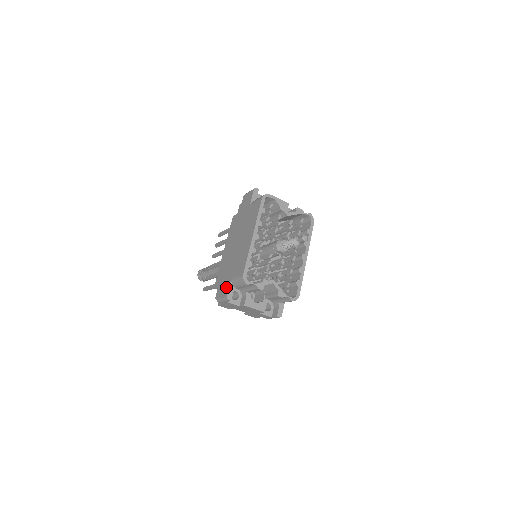
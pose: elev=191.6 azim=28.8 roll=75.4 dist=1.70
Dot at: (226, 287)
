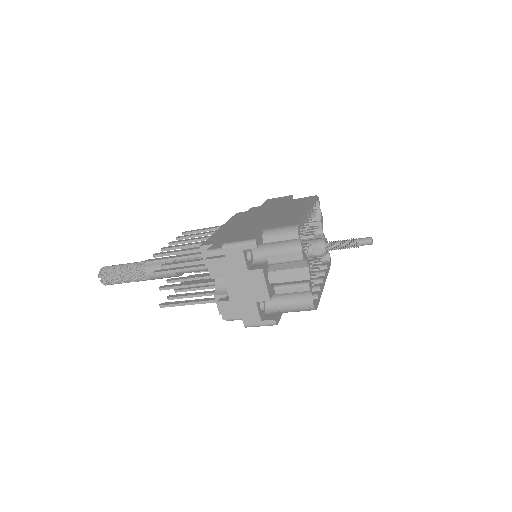
Dot at: (252, 234)
